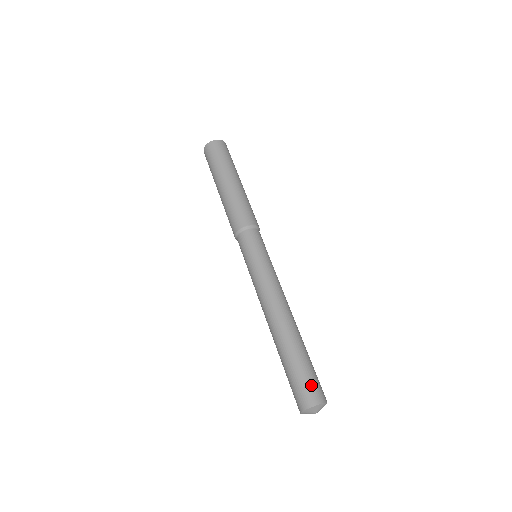
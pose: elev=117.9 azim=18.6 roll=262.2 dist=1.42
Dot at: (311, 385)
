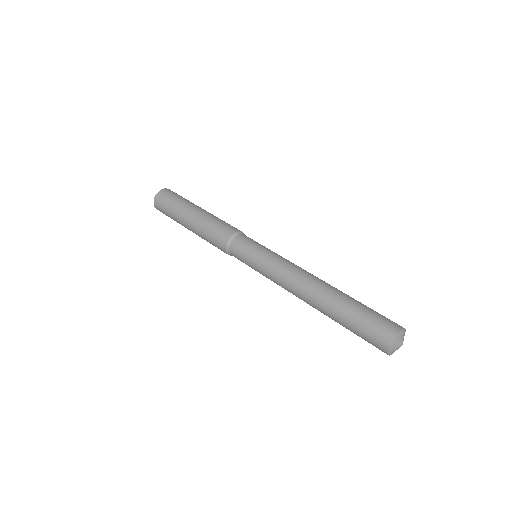
Dot at: (384, 318)
